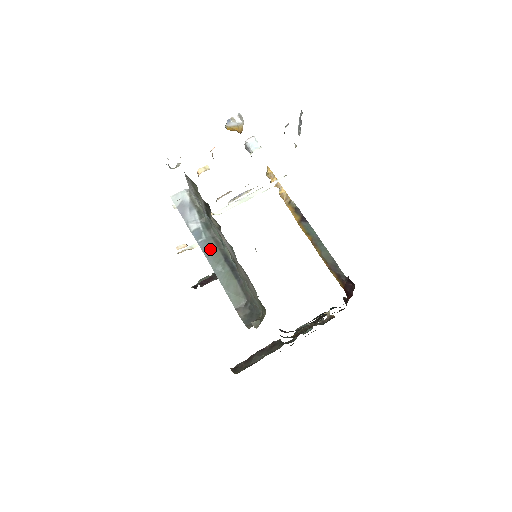
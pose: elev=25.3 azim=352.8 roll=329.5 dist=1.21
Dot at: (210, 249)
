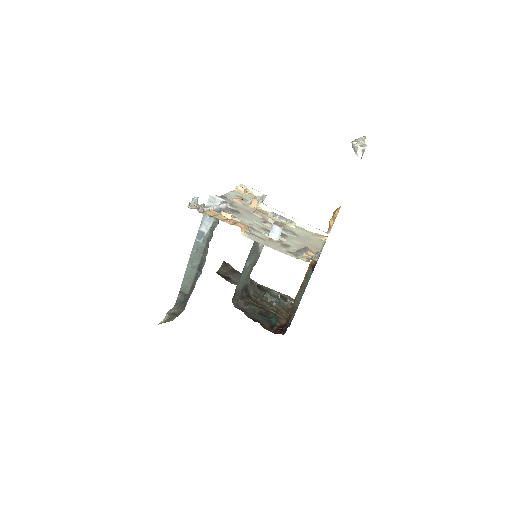
Dot at: (197, 251)
